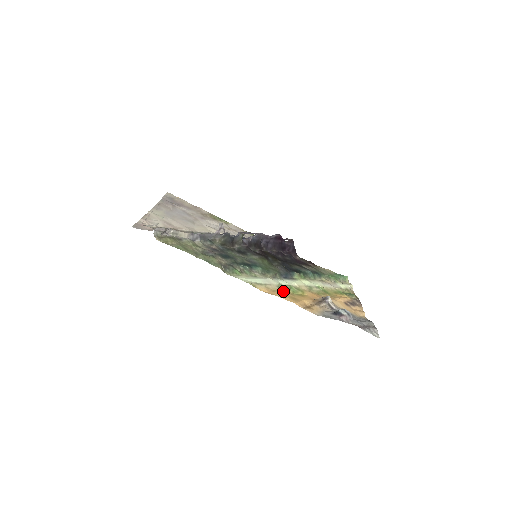
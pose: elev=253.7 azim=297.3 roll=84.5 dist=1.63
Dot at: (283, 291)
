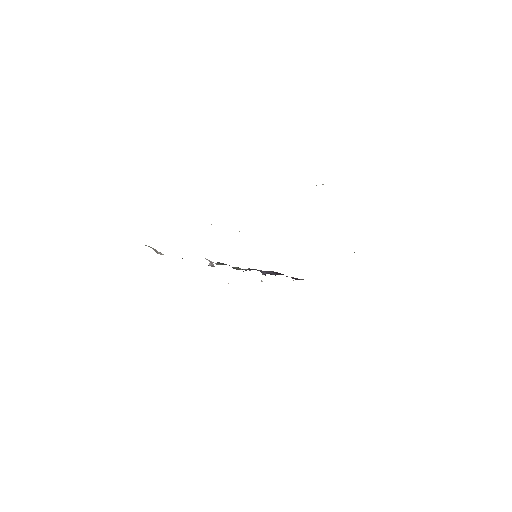
Dot at: occluded
